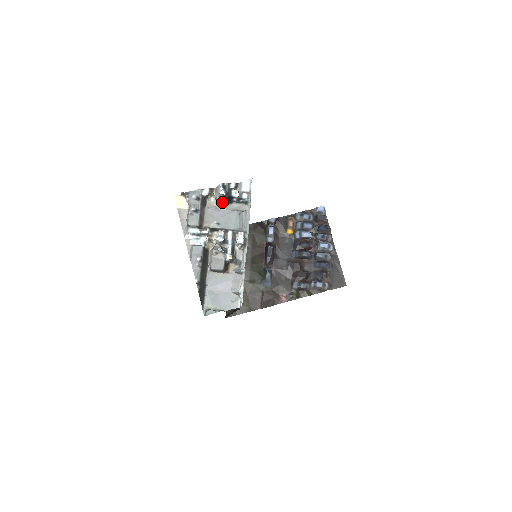
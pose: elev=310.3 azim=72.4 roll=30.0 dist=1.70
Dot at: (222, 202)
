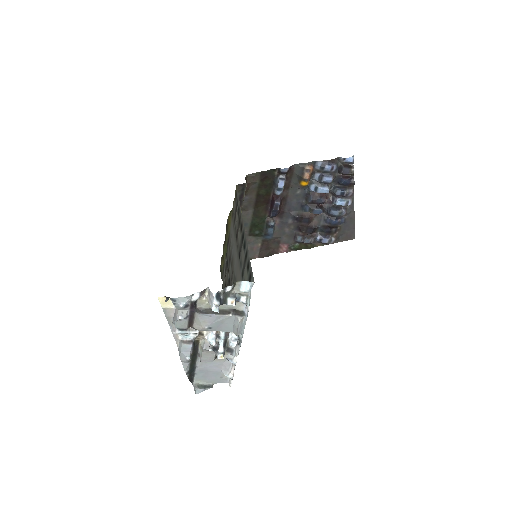
Dot at: occluded
